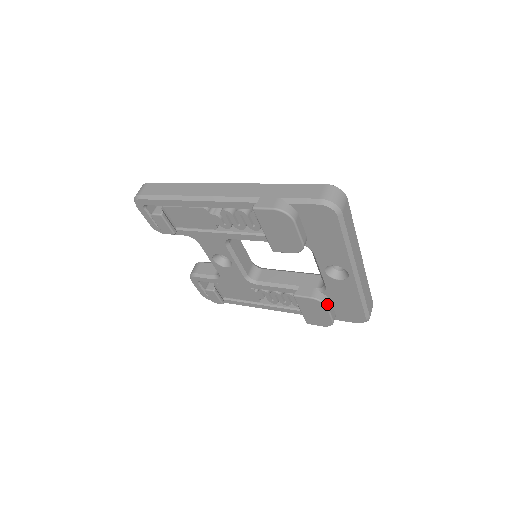
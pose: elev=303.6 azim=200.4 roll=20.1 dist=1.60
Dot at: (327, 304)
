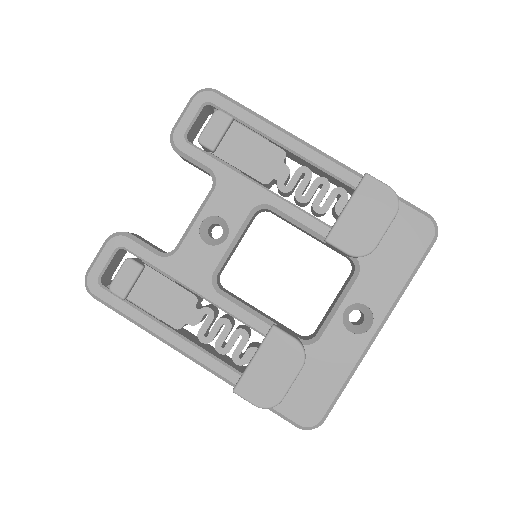
Dot at: (304, 362)
